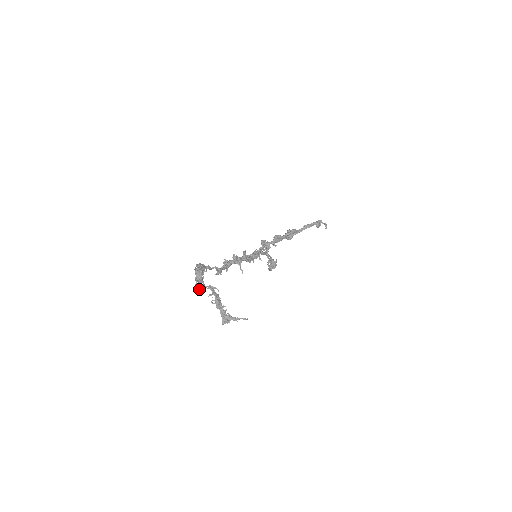
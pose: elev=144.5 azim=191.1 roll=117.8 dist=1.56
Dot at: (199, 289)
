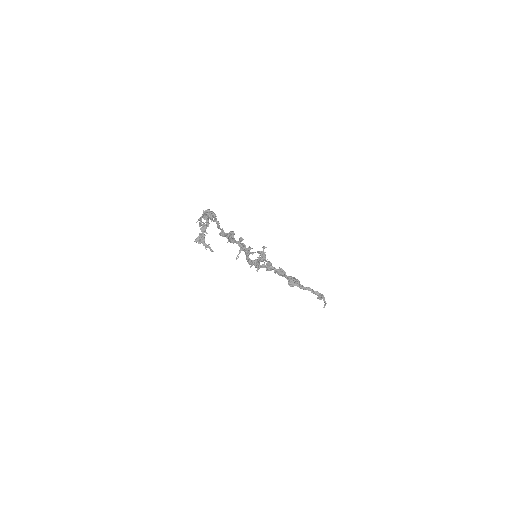
Dot at: (199, 224)
